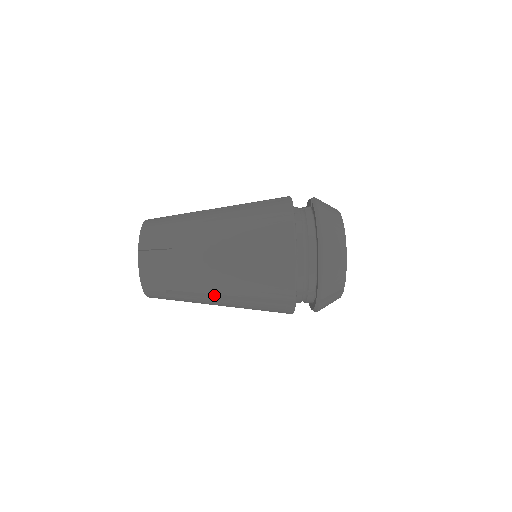
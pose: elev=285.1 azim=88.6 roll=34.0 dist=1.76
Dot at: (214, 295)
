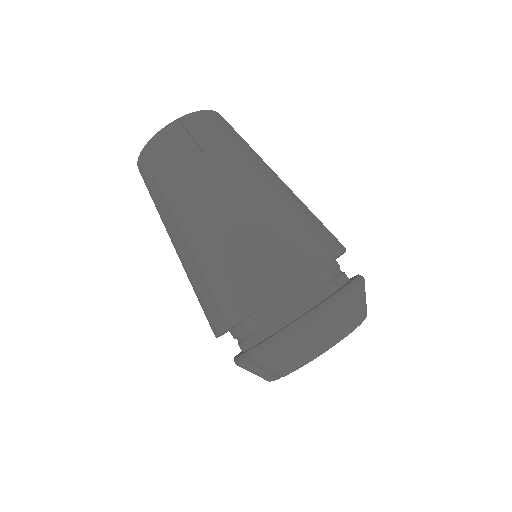
Dot at: (181, 232)
